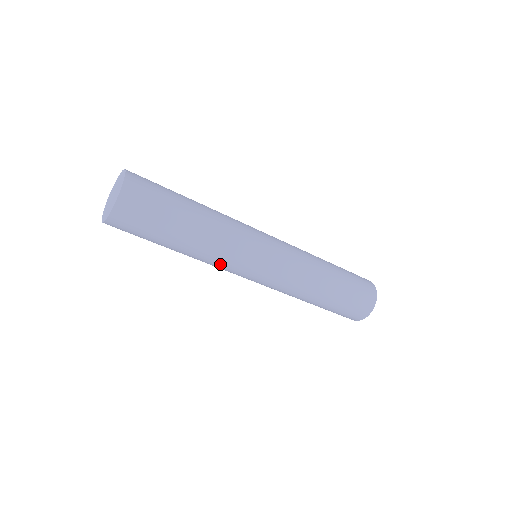
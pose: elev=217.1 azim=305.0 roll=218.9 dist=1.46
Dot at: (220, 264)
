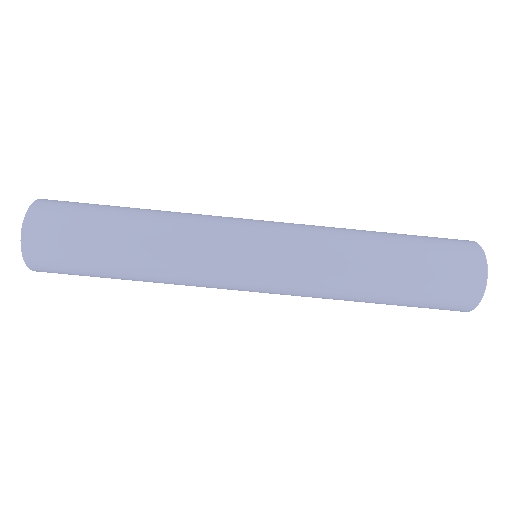
Dot at: (195, 284)
